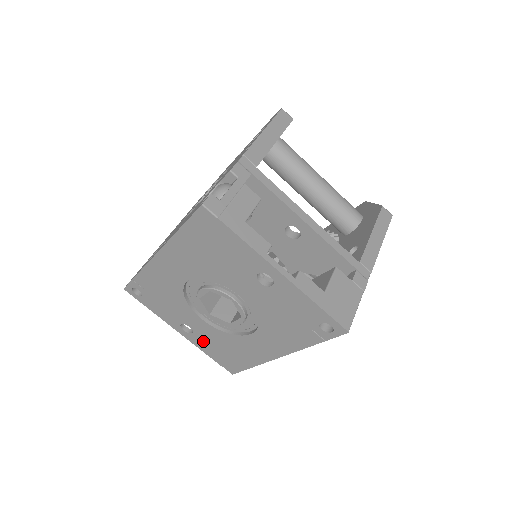
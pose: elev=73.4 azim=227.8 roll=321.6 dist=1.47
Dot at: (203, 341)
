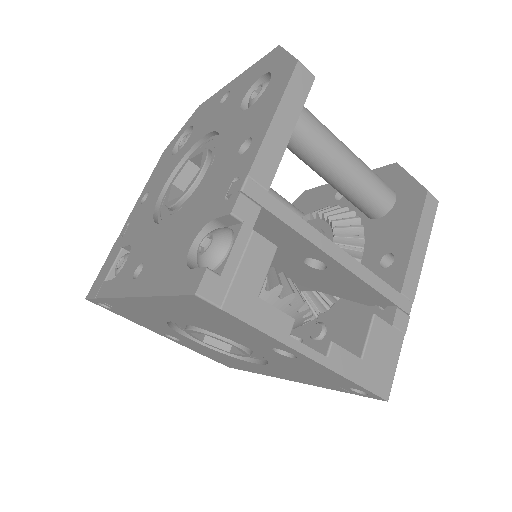
Dot at: (193, 347)
